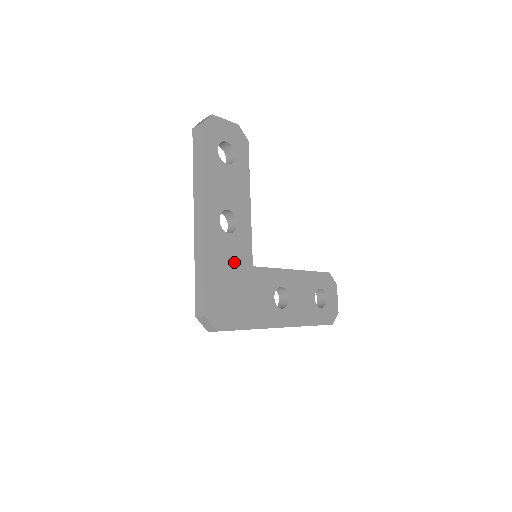
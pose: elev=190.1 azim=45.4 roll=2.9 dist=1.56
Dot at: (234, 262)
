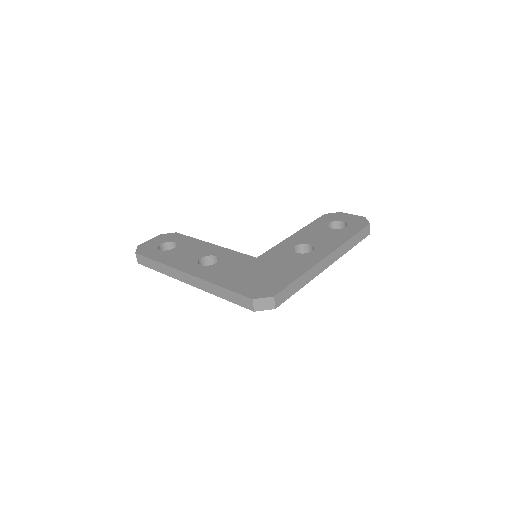
Dot at: (239, 268)
